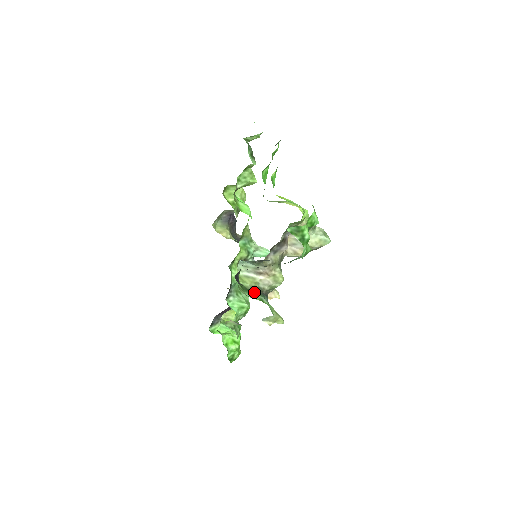
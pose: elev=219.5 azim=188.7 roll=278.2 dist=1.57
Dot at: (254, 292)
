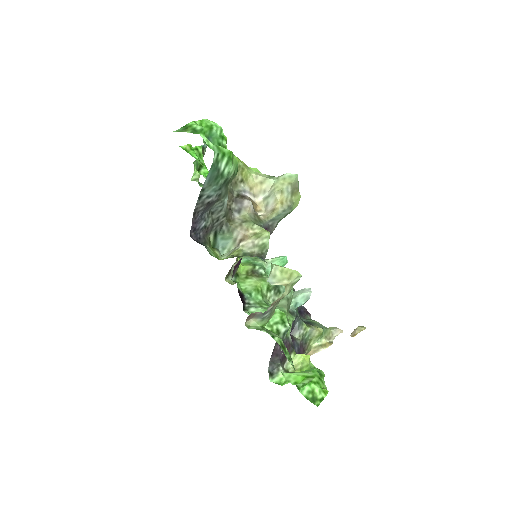
Dot at: occluded
